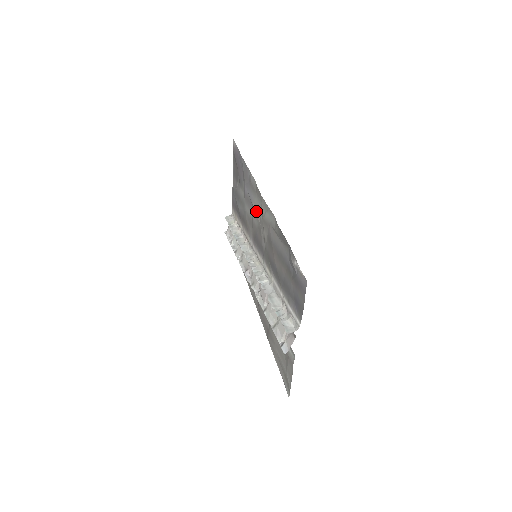
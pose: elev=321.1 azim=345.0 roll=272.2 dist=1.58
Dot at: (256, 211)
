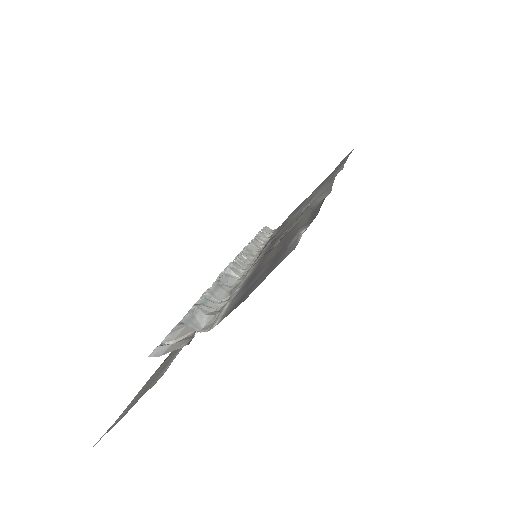
Dot at: (309, 203)
